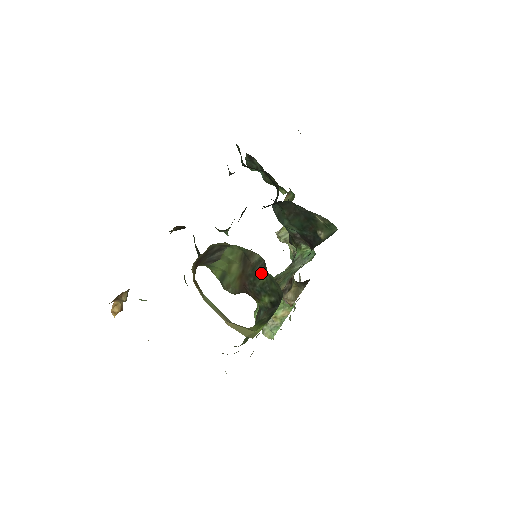
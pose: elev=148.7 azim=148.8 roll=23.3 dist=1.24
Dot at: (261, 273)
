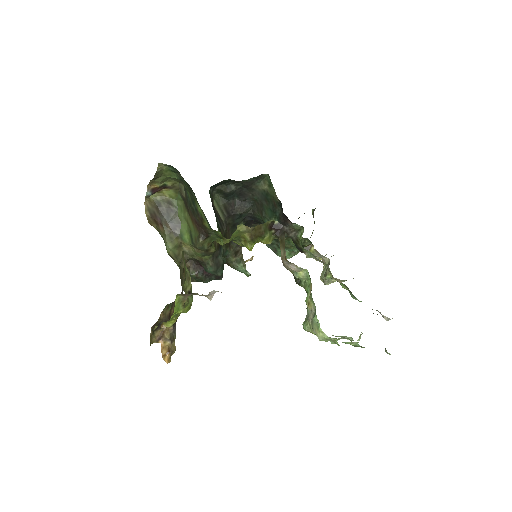
Dot at: (188, 194)
